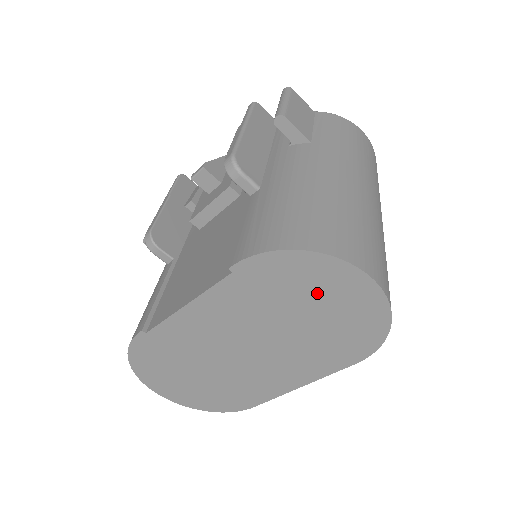
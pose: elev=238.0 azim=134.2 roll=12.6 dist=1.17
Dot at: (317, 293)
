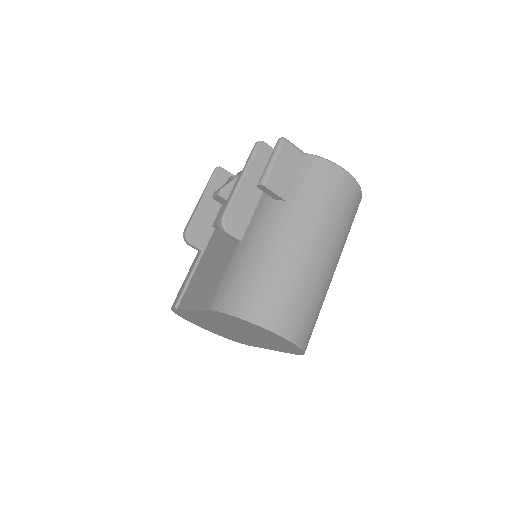
Dot at: (257, 330)
